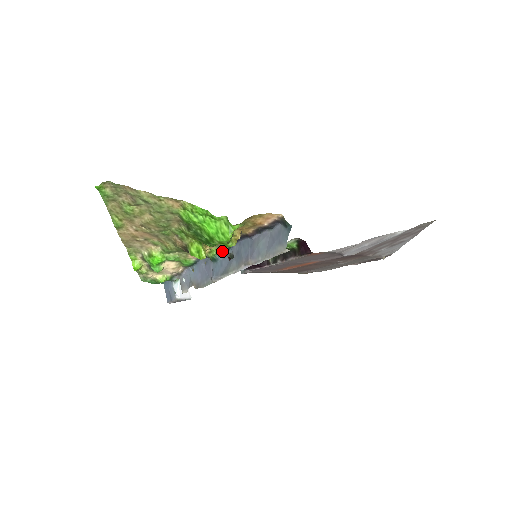
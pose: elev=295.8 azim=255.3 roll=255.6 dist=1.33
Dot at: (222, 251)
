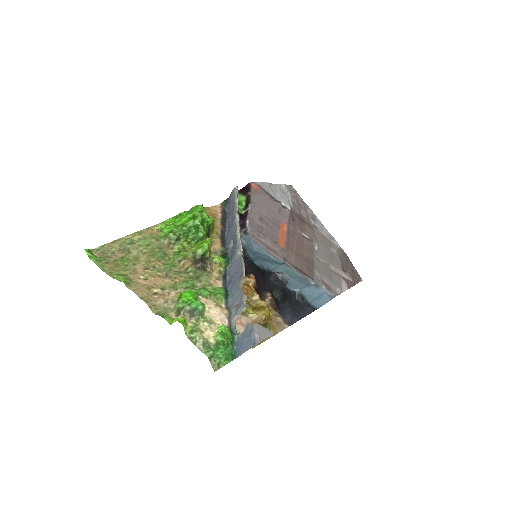
Dot at: (226, 256)
